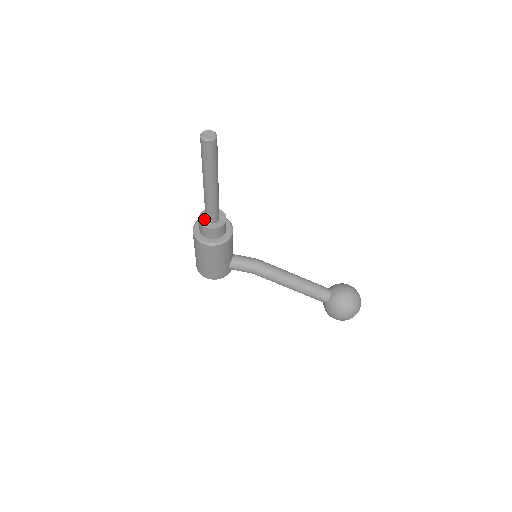
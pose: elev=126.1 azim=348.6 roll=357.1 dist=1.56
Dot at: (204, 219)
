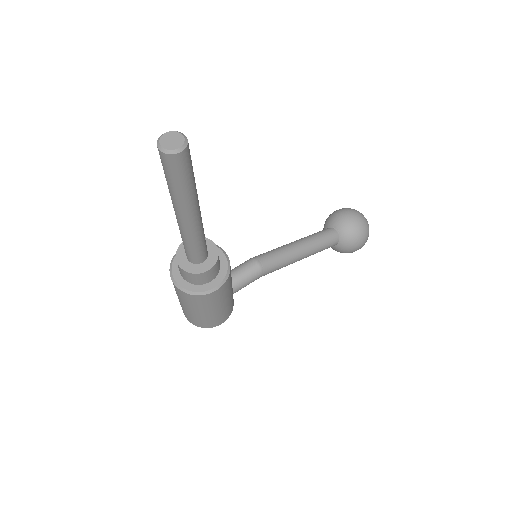
Dot at: (189, 264)
